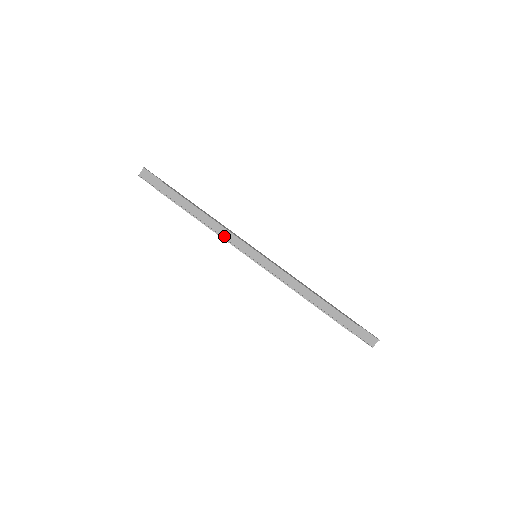
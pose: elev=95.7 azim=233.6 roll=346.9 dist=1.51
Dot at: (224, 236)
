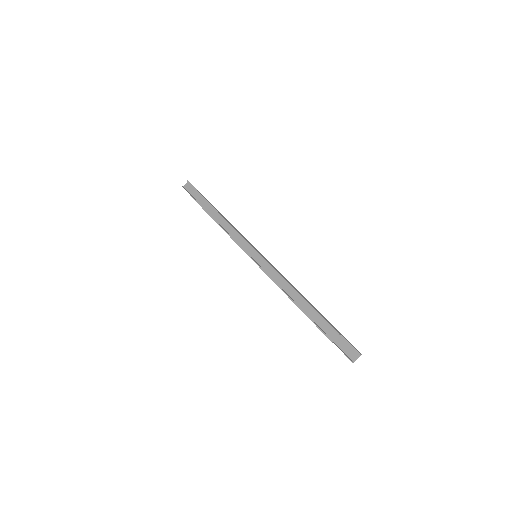
Dot at: (234, 238)
